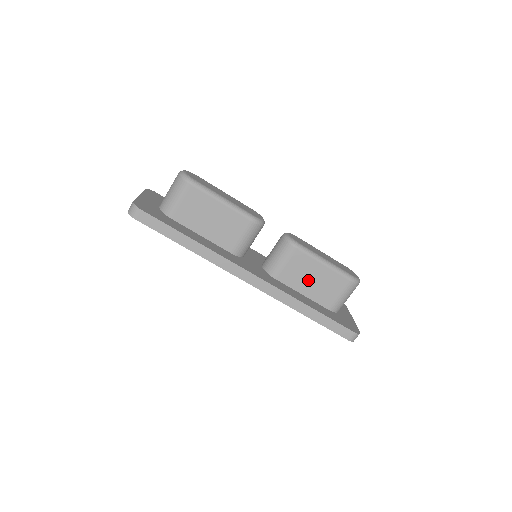
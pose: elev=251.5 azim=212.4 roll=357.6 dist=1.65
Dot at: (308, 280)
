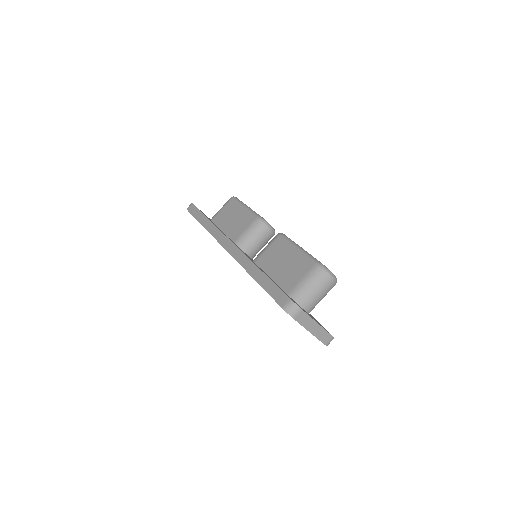
Dot at: (279, 264)
